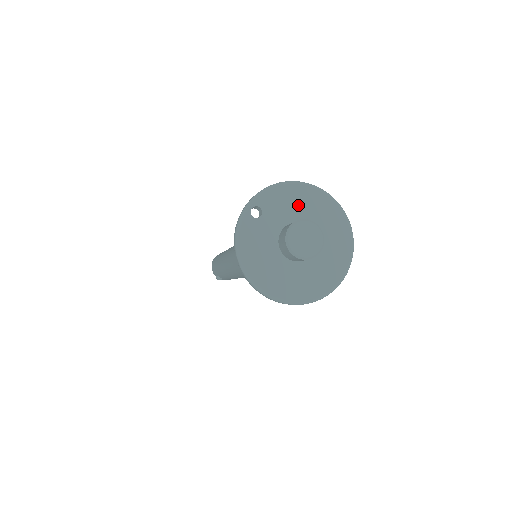
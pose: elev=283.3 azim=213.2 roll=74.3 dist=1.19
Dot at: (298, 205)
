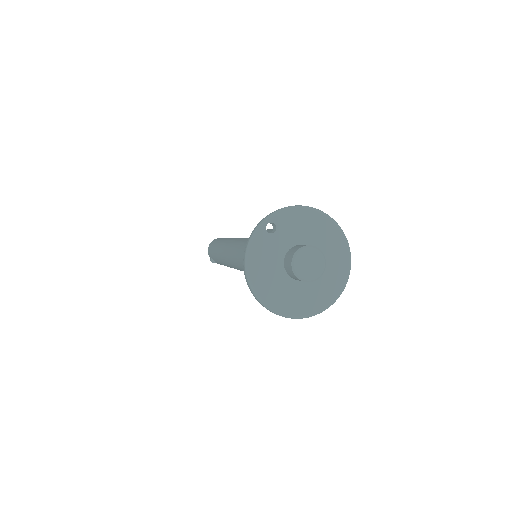
Dot at: (309, 230)
